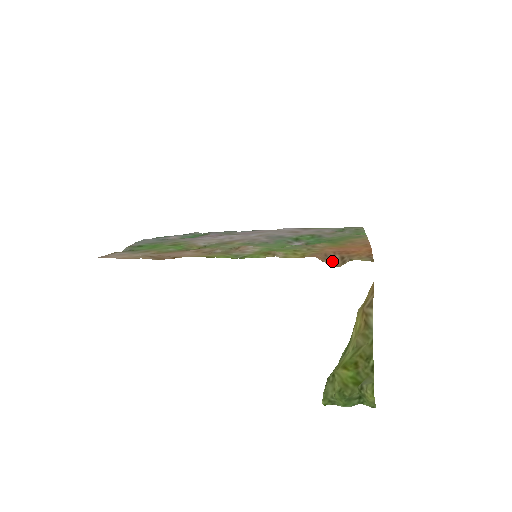
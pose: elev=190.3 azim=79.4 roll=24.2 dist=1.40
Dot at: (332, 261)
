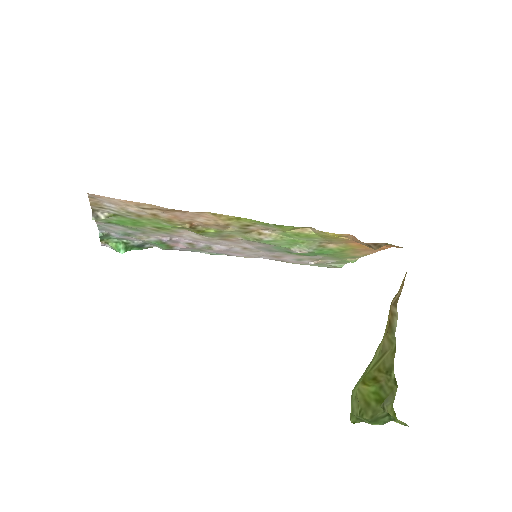
Dot at: (366, 245)
